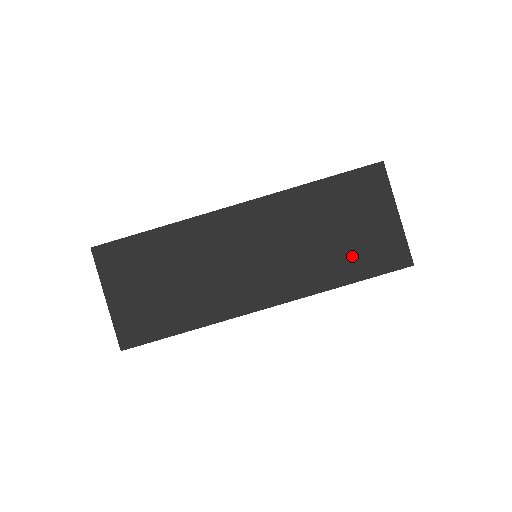
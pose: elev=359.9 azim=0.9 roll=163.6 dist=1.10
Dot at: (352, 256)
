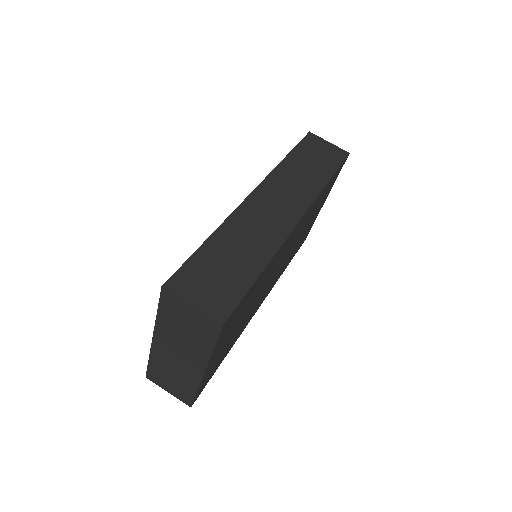
Dot at: (201, 335)
